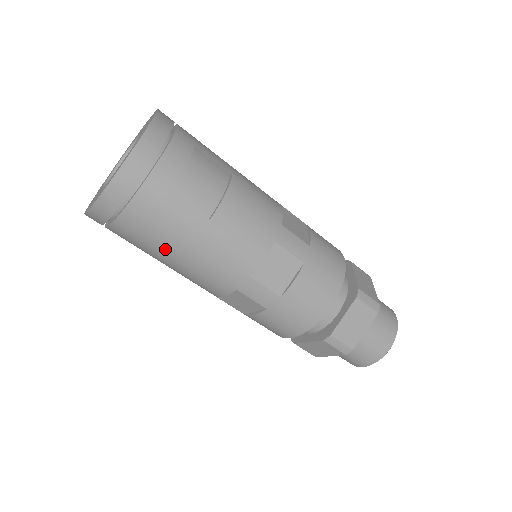
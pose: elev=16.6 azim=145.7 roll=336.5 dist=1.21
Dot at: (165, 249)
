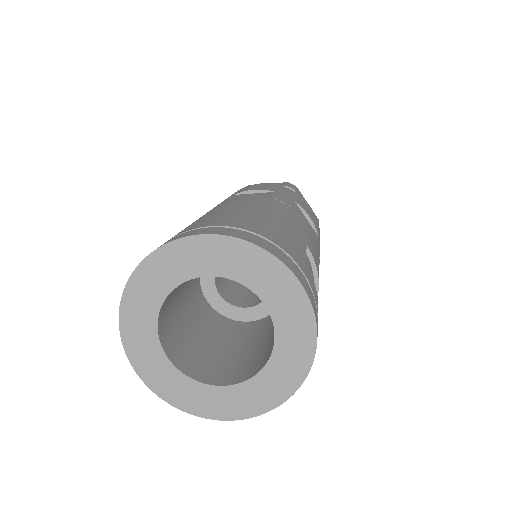
Dot at: occluded
